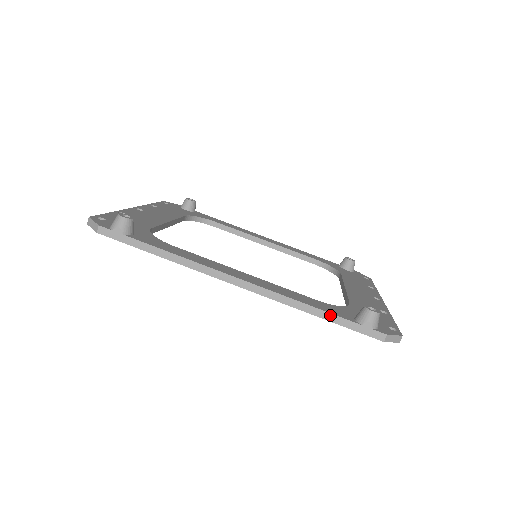
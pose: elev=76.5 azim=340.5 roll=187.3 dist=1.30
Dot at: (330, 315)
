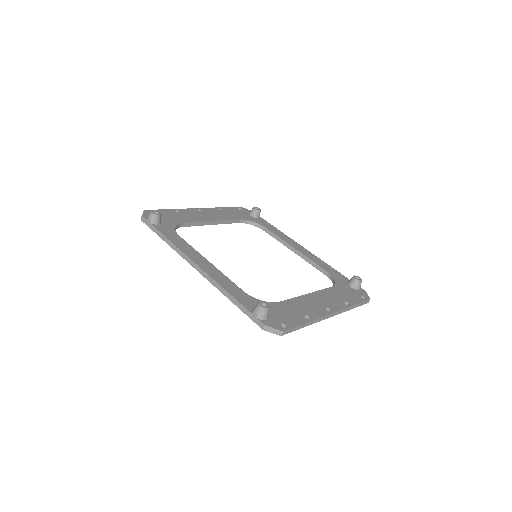
Dot at: (236, 301)
